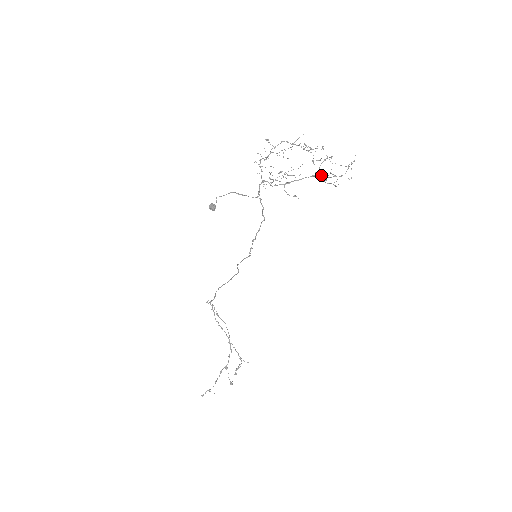
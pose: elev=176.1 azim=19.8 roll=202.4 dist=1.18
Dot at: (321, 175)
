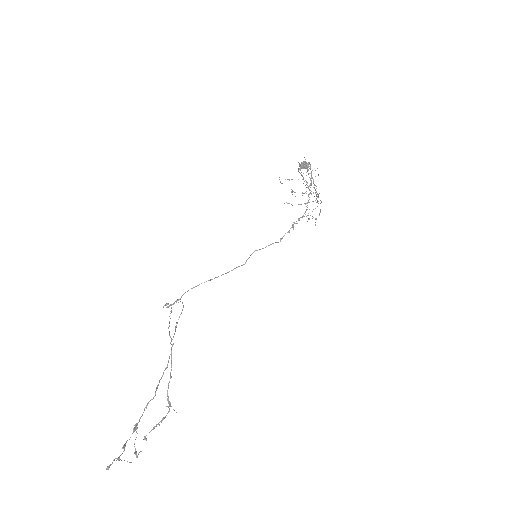
Dot at: occluded
